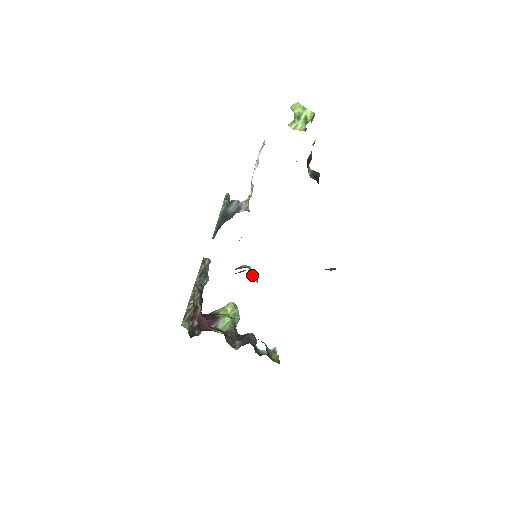
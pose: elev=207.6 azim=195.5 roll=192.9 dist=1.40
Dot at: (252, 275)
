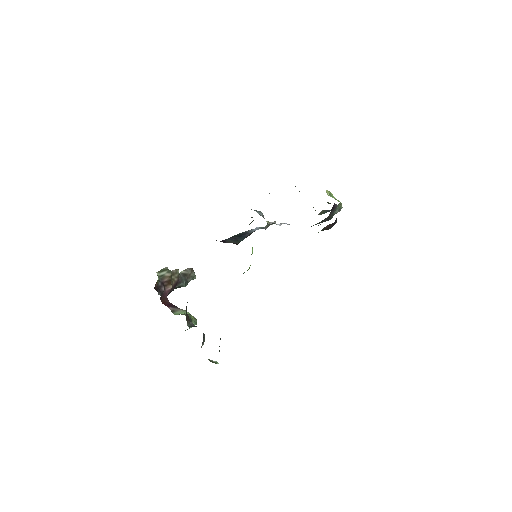
Dot at: occluded
